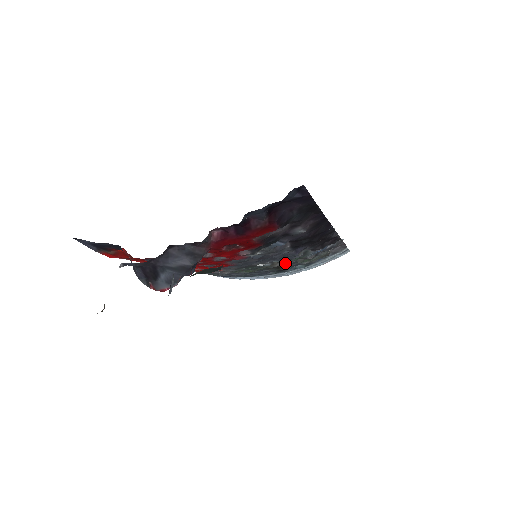
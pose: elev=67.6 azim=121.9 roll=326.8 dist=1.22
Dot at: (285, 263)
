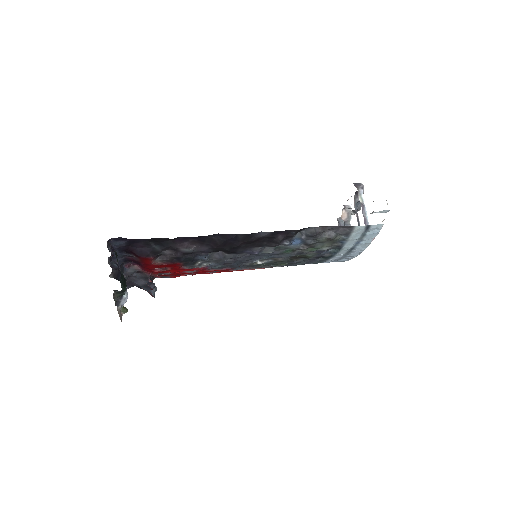
Dot at: (287, 256)
